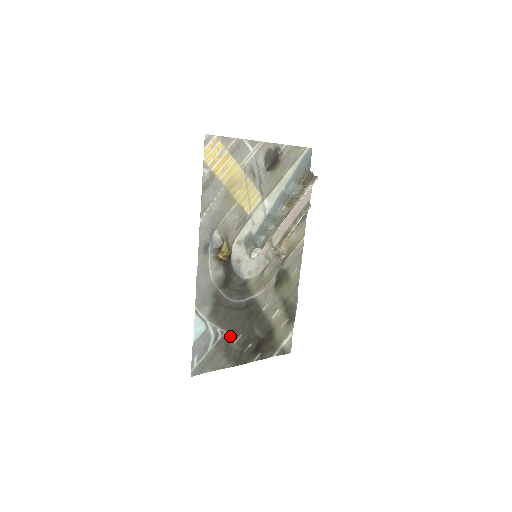
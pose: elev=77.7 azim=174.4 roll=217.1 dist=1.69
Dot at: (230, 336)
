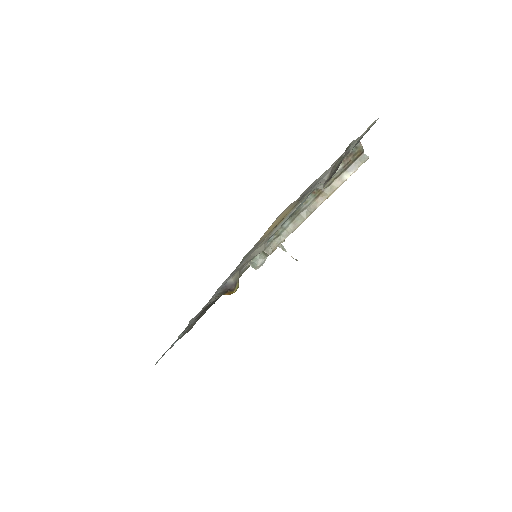
Dot at: (199, 317)
